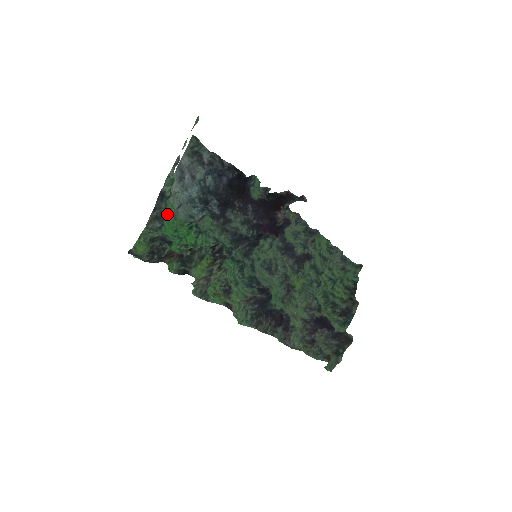
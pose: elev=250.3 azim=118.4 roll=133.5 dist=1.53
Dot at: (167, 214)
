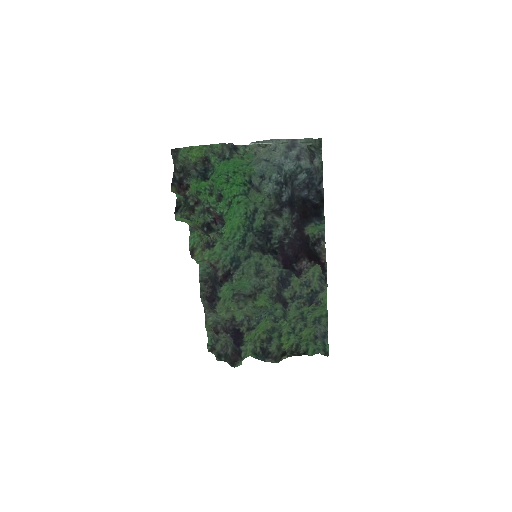
Dot at: (239, 157)
